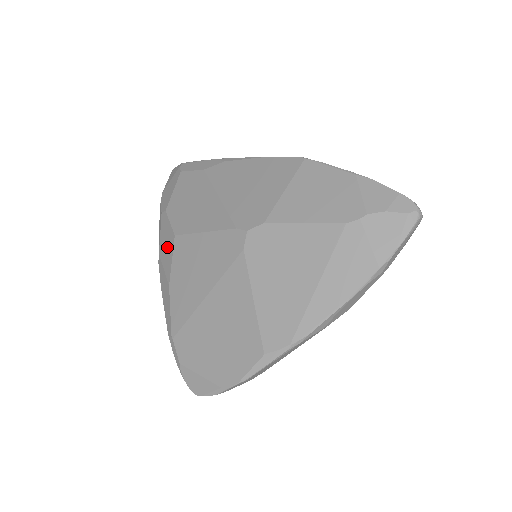
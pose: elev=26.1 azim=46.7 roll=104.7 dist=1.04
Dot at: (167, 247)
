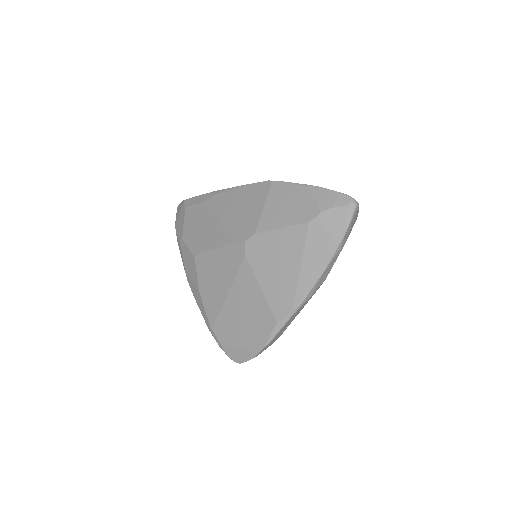
Dot at: (190, 266)
